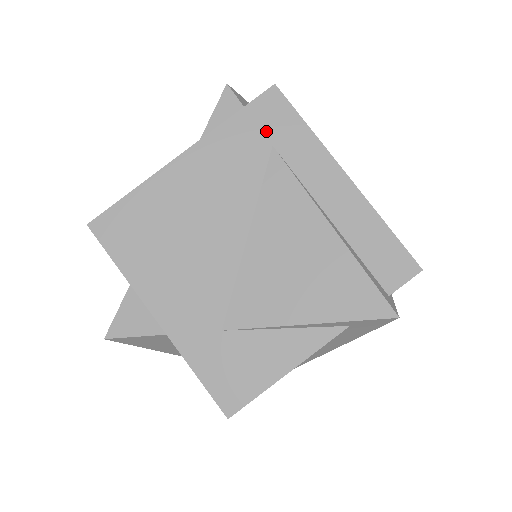
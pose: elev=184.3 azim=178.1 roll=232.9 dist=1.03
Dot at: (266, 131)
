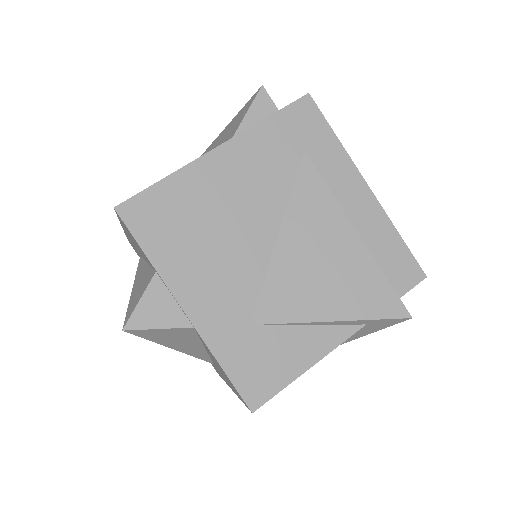
Dot at: (299, 136)
